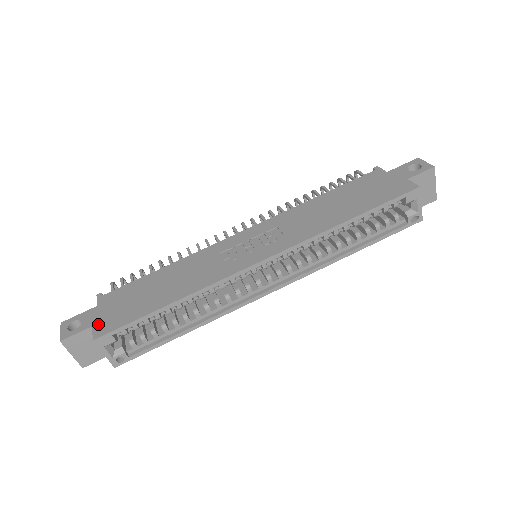
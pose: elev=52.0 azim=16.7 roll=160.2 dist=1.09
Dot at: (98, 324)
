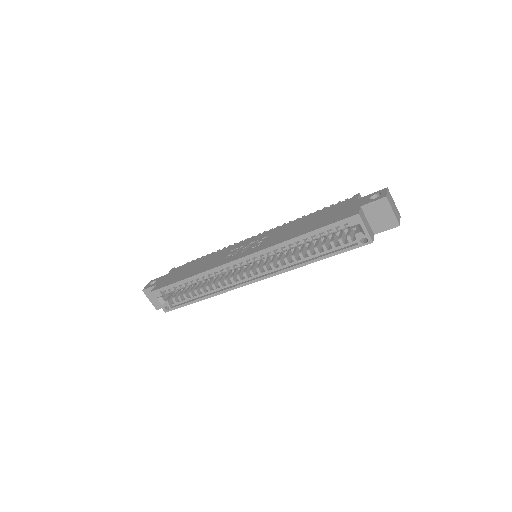
Dot at: (159, 284)
